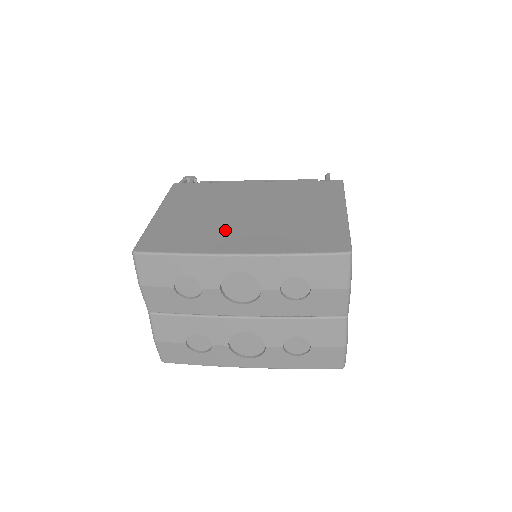
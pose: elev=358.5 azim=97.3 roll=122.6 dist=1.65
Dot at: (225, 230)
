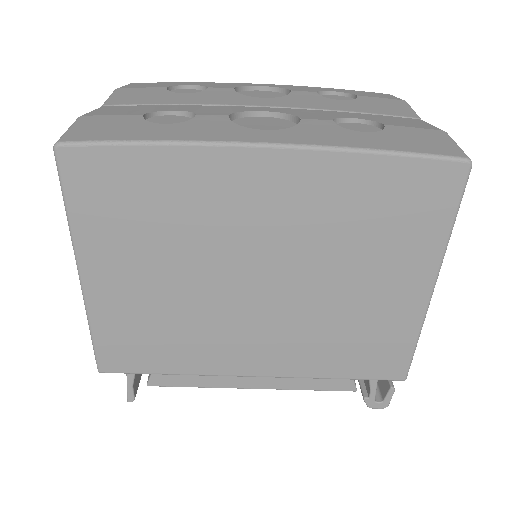
Dot at: occluded
